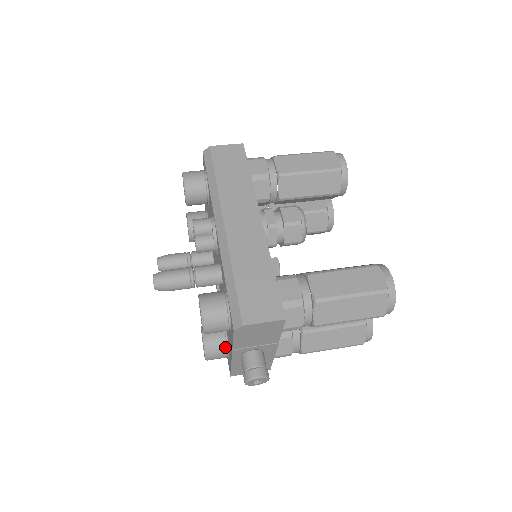
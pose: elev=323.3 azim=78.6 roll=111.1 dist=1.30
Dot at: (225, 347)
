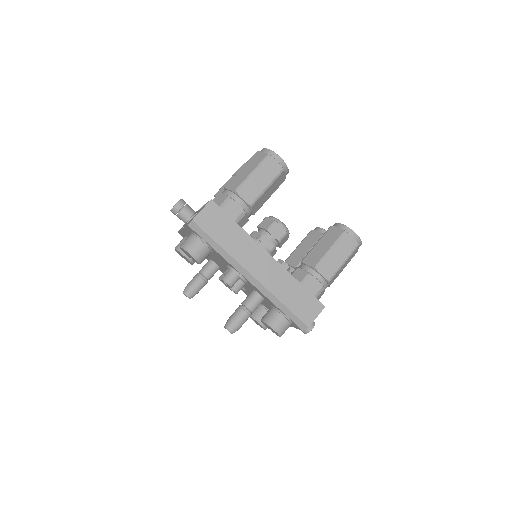
Dot at: occluded
